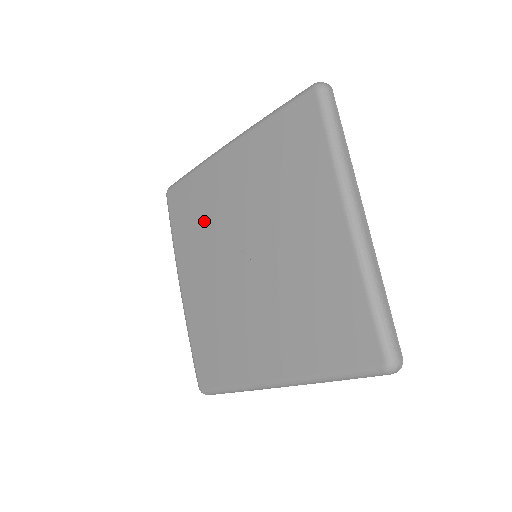
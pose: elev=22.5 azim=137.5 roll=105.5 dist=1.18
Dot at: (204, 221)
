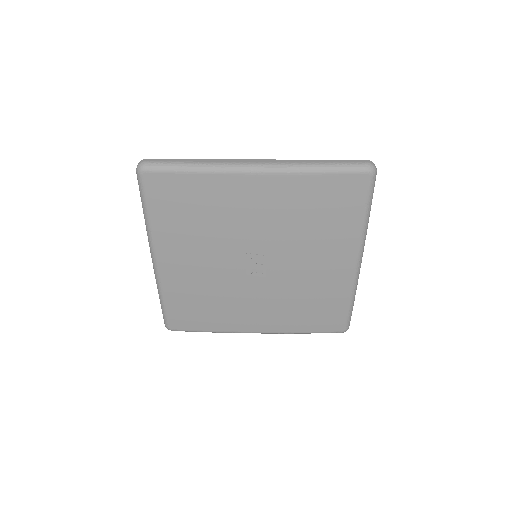
Dot at: (208, 224)
